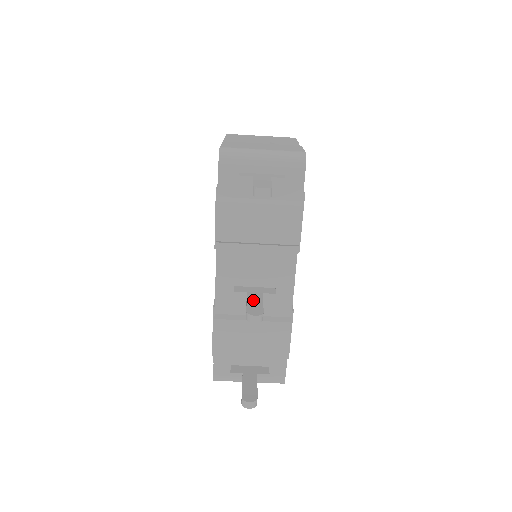
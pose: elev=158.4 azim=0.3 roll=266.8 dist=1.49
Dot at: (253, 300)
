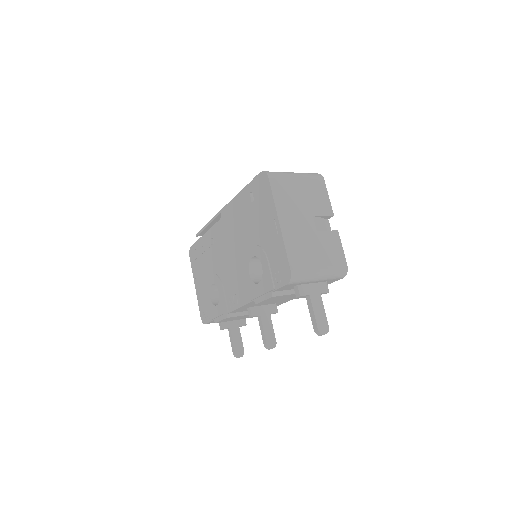
Dot at: (267, 327)
